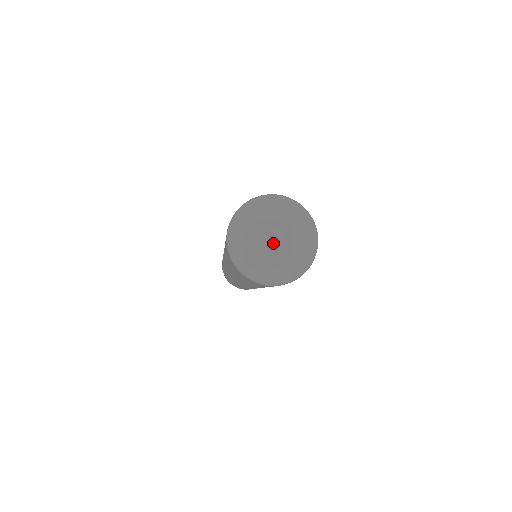
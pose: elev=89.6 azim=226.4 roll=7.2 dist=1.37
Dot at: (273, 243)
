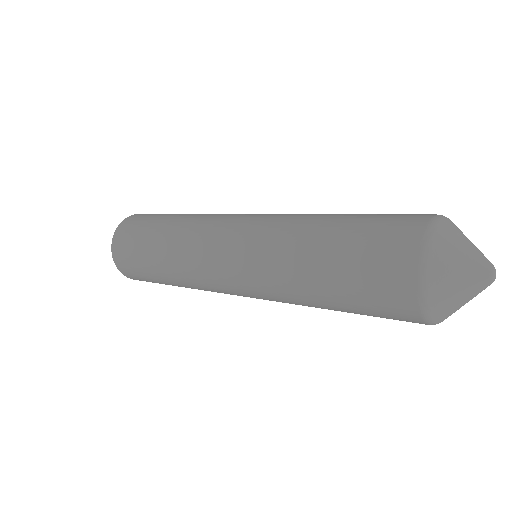
Dot at: (487, 276)
